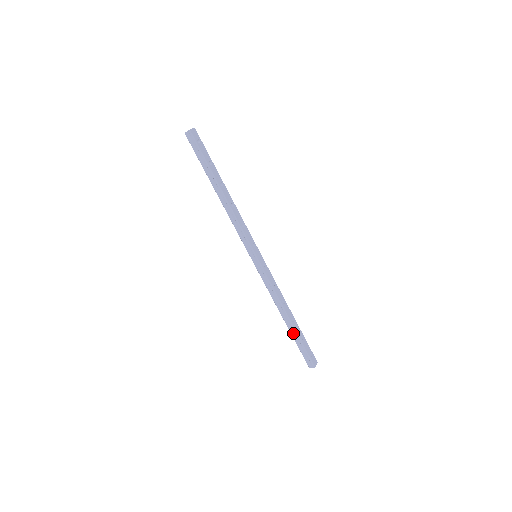
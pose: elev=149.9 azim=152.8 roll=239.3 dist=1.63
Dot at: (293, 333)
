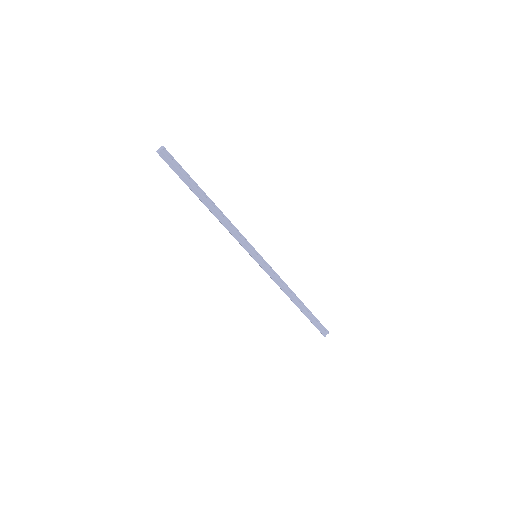
Dot at: (305, 312)
